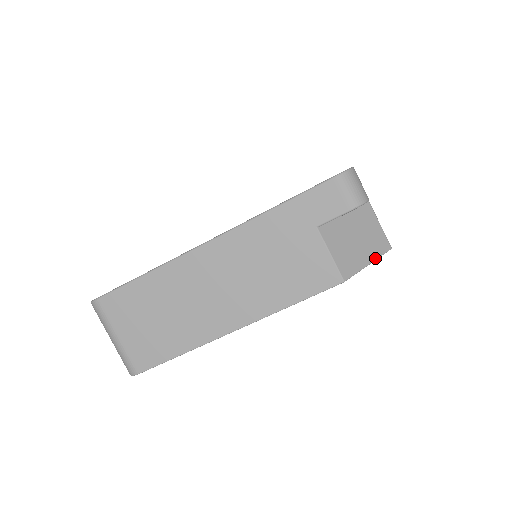
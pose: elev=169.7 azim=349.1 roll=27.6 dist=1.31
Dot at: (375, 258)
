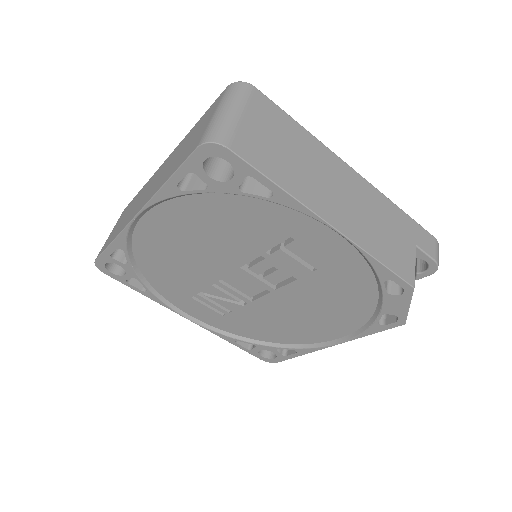
Dot at: occluded
